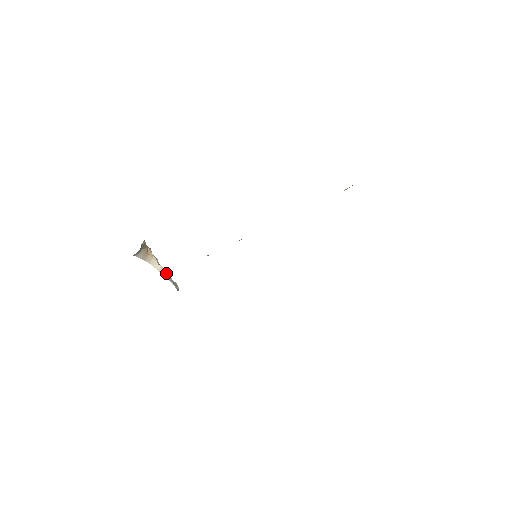
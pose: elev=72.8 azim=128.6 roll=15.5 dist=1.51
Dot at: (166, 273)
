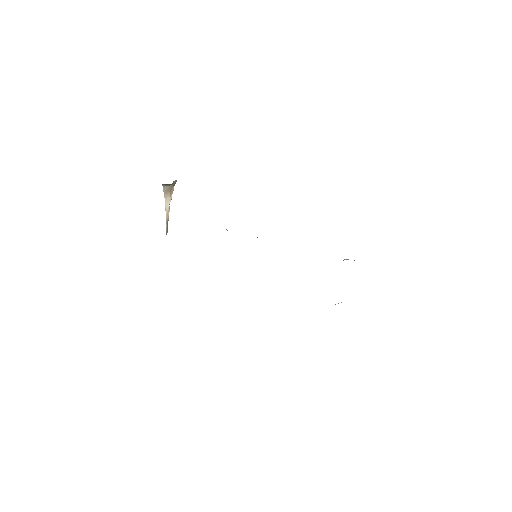
Dot at: (168, 215)
